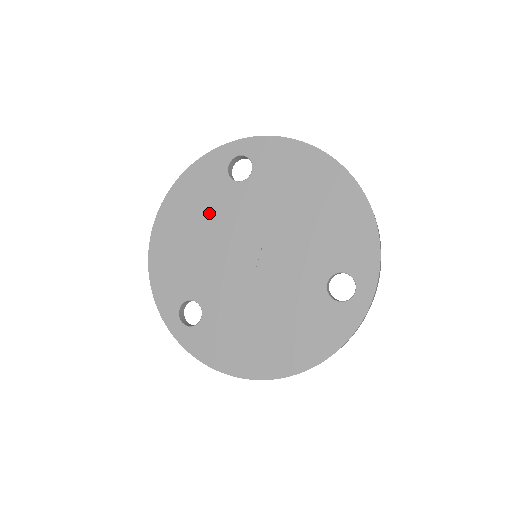
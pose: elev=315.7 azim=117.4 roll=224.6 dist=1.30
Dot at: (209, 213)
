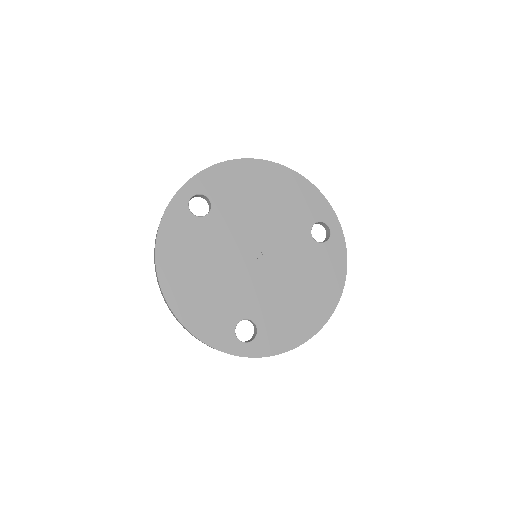
Dot at: (203, 252)
